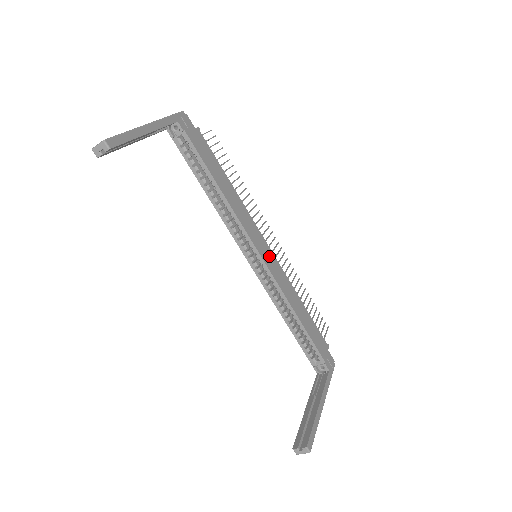
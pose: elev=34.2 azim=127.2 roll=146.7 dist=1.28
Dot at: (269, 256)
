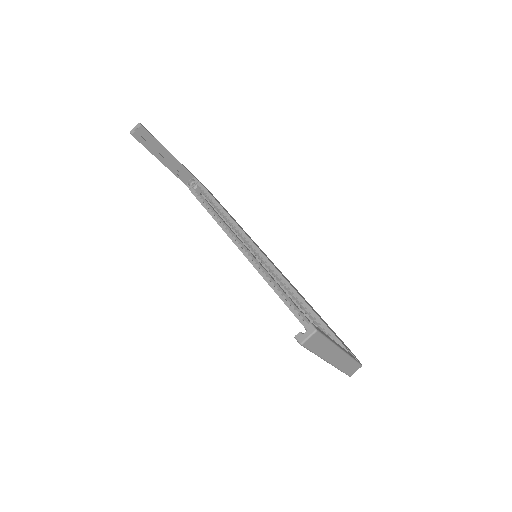
Dot at: occluded
